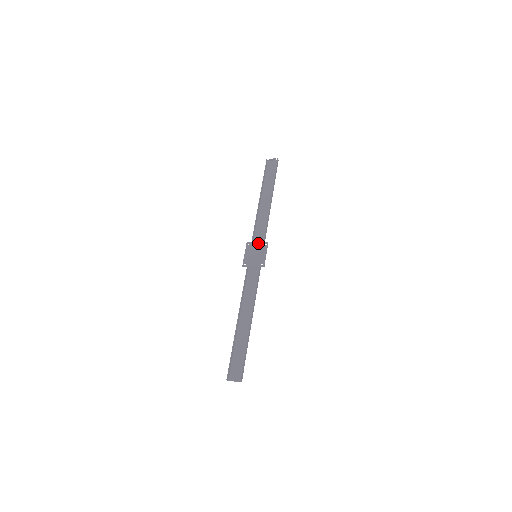
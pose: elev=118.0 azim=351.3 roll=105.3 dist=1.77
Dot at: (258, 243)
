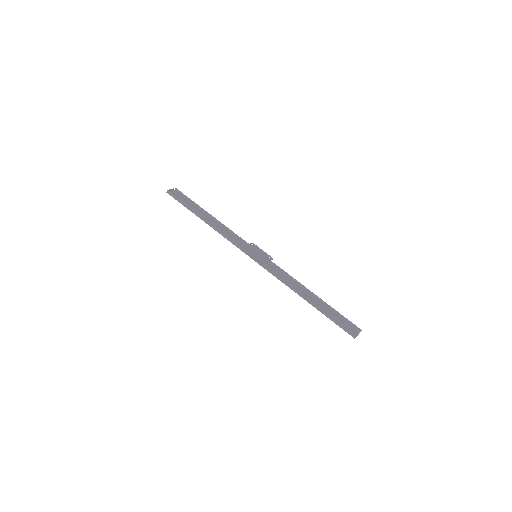
Dot at: (248, 246)
